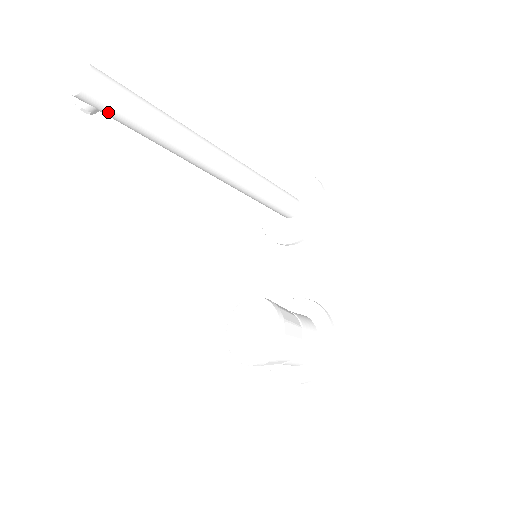
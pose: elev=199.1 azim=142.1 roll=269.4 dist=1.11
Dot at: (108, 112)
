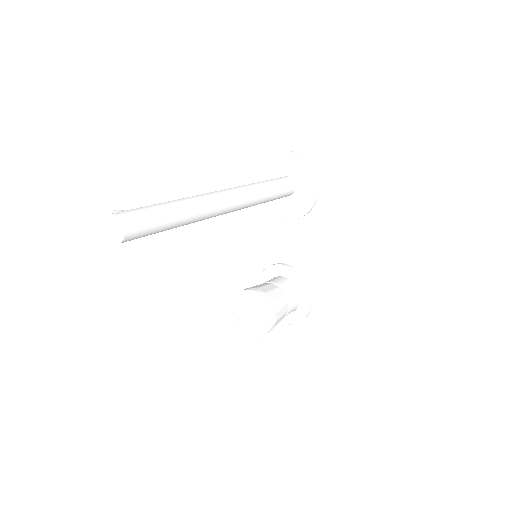
Dot at: occluded
